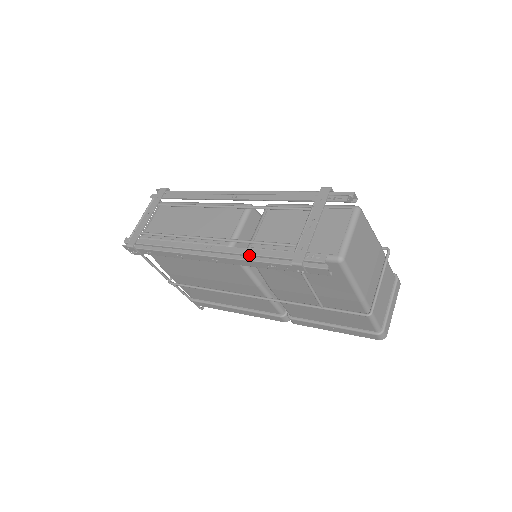
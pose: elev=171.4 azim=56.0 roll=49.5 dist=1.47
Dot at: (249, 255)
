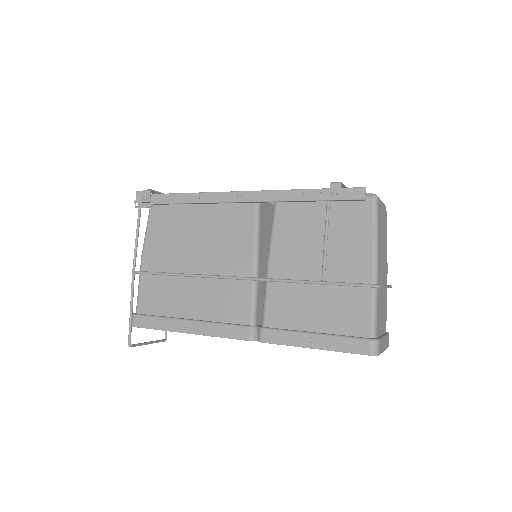
Dot at: (282, 190)
